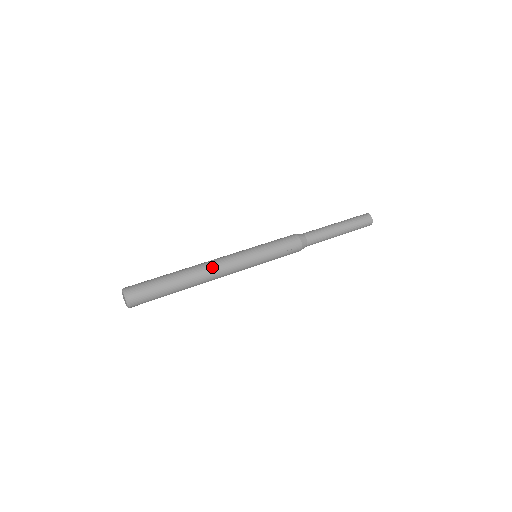
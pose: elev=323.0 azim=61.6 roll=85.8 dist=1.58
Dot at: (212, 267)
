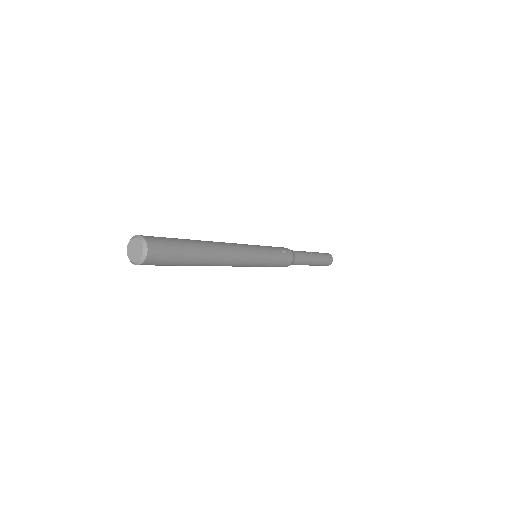
Dot at: (221, 242)
